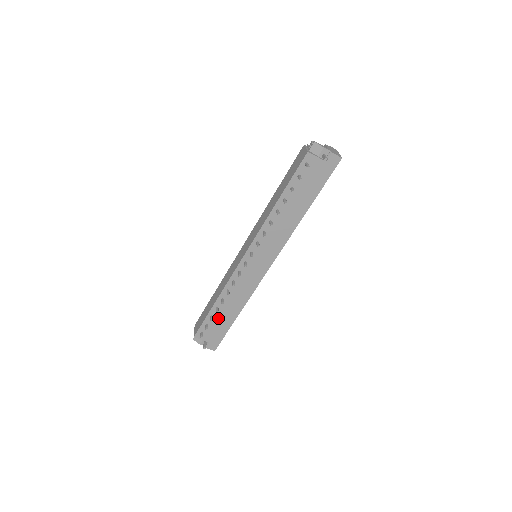
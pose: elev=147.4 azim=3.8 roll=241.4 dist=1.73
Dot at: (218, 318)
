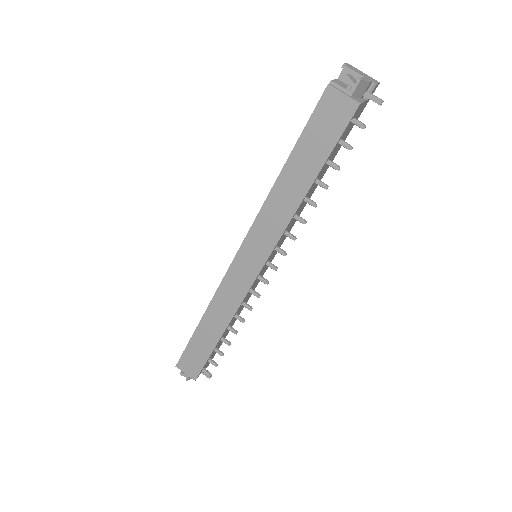
Dot at: (219, 343)
